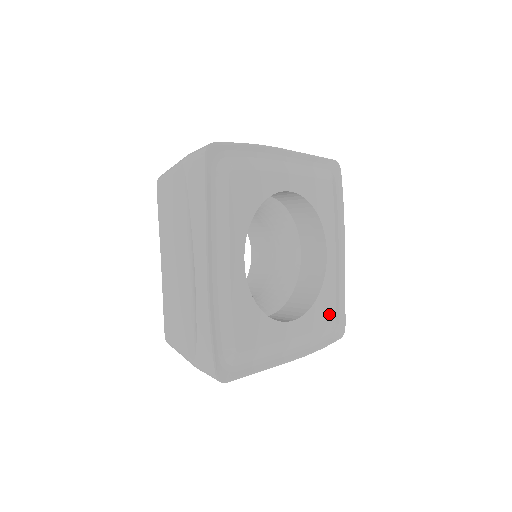
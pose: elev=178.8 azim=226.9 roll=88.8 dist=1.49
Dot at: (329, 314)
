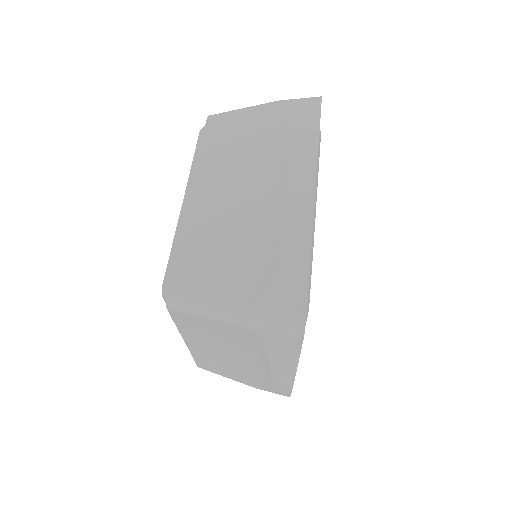
Dot at: occluded
